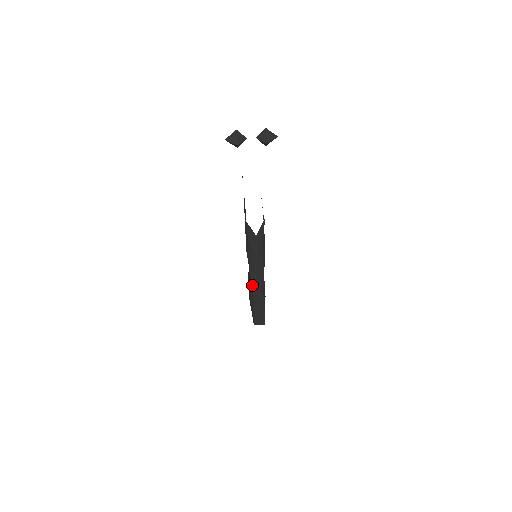
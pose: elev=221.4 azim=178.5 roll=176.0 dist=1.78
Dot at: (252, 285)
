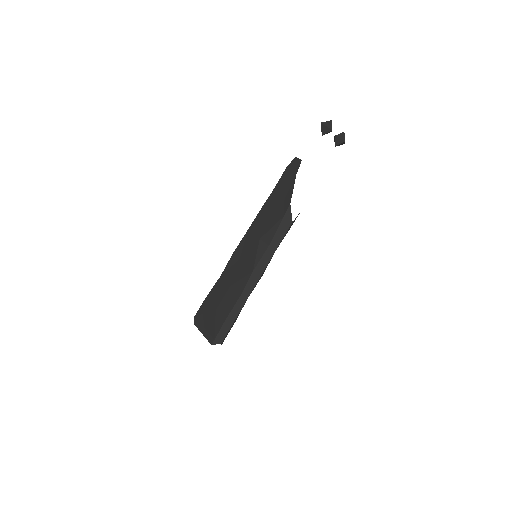
Dot at: (247, 284)
